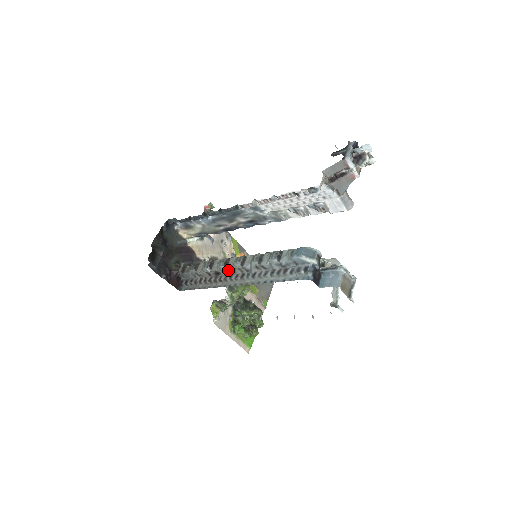
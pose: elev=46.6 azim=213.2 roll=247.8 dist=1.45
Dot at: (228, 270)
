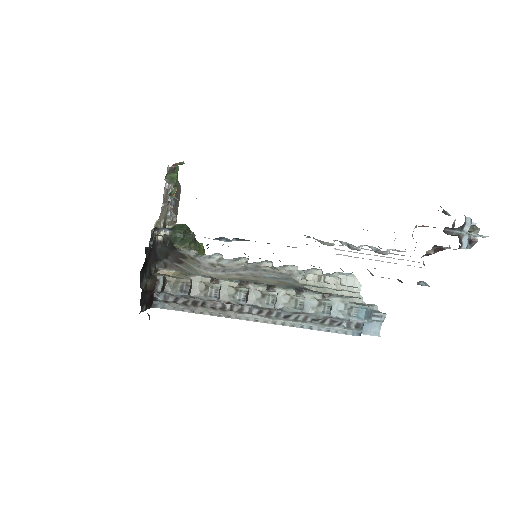
Dot at: (249, 305)
